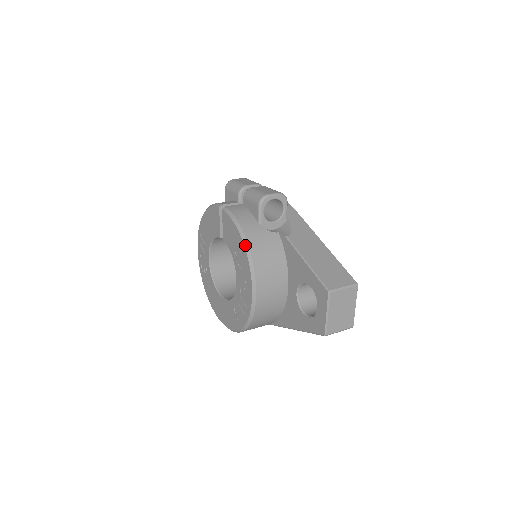
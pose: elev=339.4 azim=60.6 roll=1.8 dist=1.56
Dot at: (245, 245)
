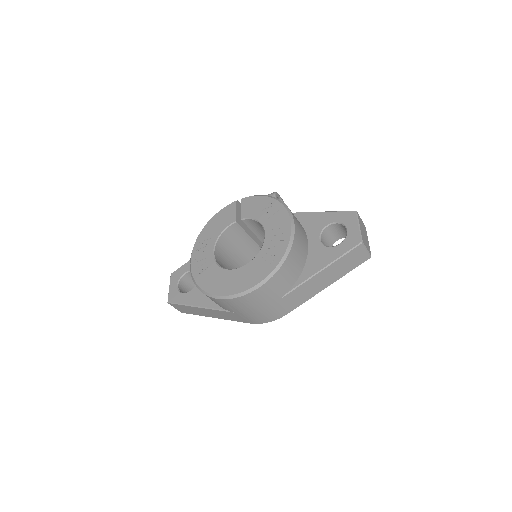
Dot at: (277, 199)
